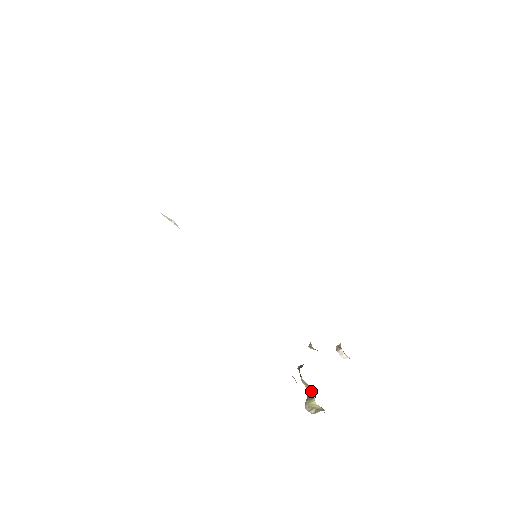
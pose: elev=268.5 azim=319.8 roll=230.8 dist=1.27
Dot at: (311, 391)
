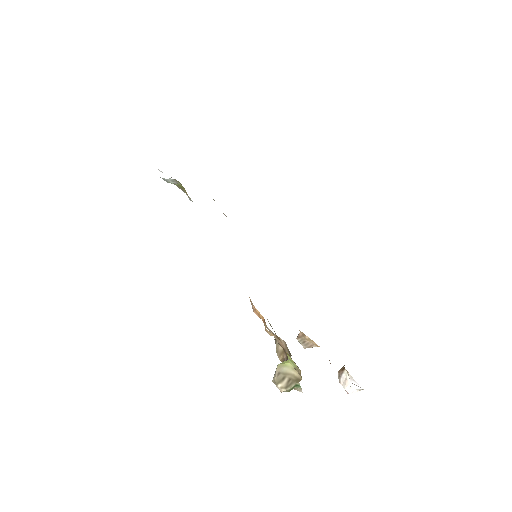
Dot at: (286, 357)
